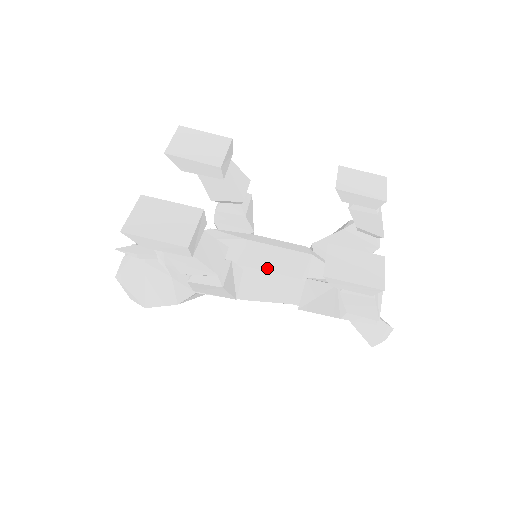
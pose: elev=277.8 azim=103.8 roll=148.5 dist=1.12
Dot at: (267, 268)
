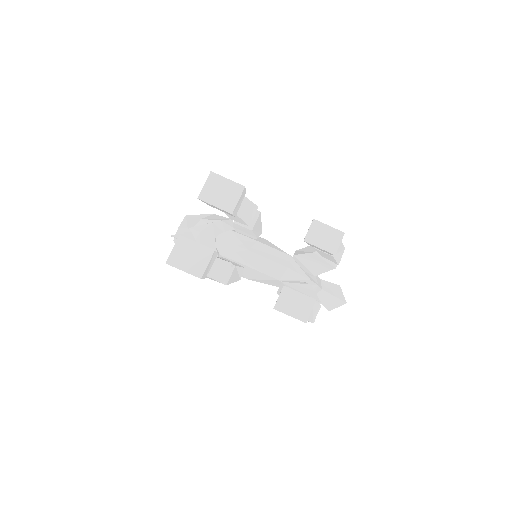
Dot at: (259, 270)
